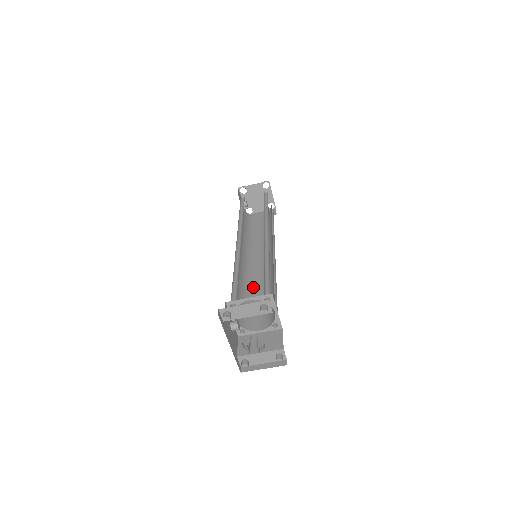
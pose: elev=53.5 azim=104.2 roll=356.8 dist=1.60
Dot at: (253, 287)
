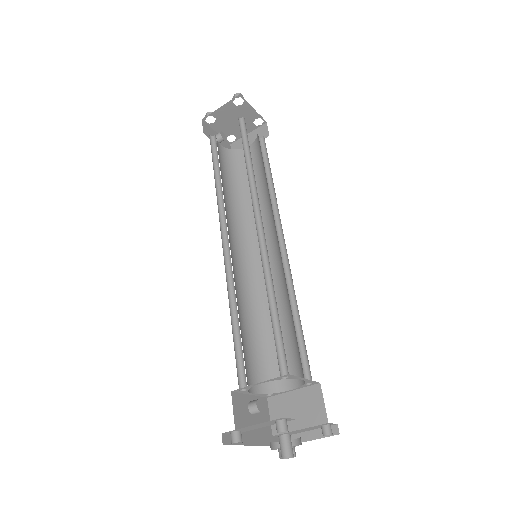
Dot at: (266, 303)
